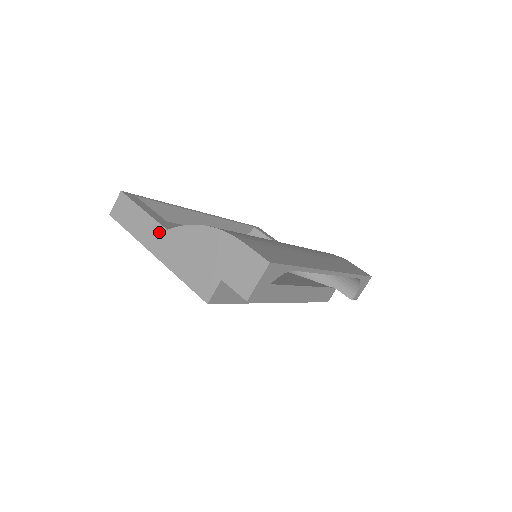
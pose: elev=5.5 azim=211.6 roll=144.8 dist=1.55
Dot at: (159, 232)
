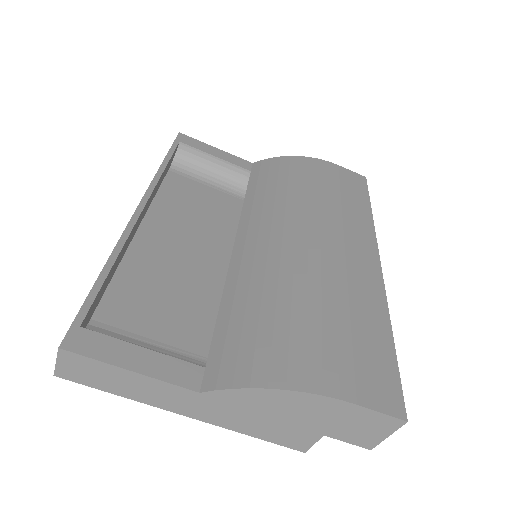
Dot at: (183, 395)
